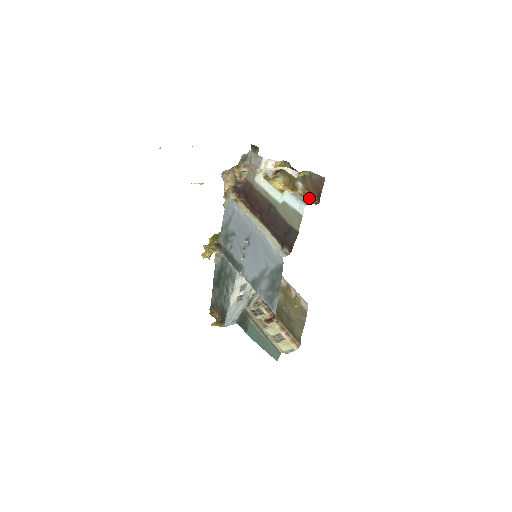
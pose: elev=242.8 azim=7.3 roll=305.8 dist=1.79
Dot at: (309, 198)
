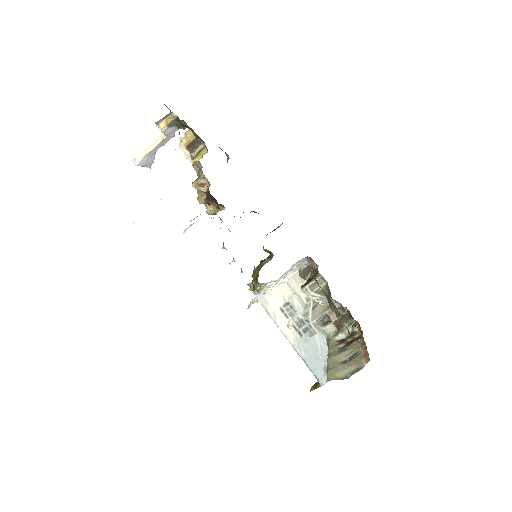
Dot at: occluded
